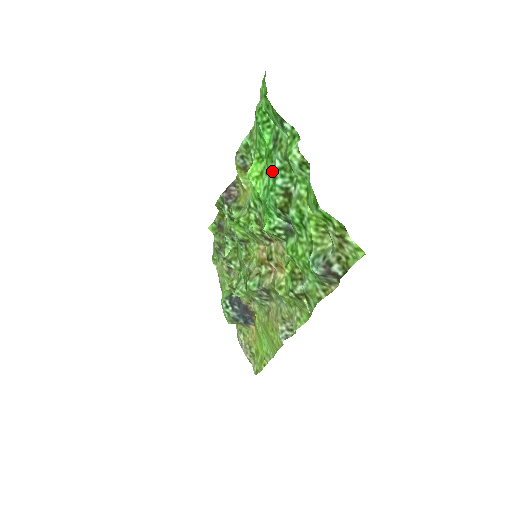
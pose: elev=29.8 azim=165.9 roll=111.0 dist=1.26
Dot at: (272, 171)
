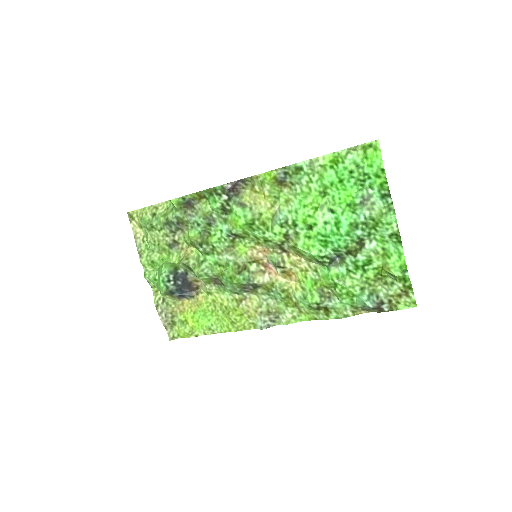
Dot at: (350, 219)
